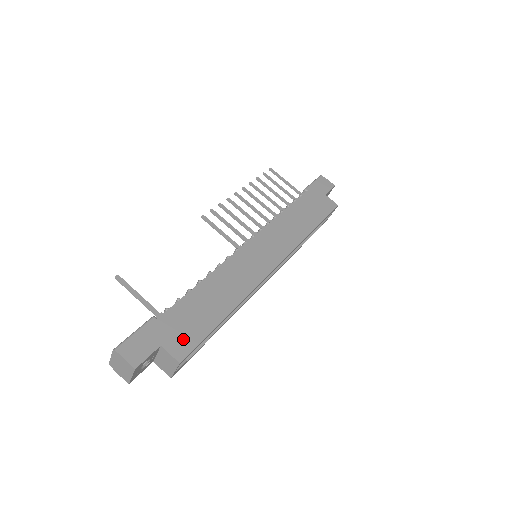
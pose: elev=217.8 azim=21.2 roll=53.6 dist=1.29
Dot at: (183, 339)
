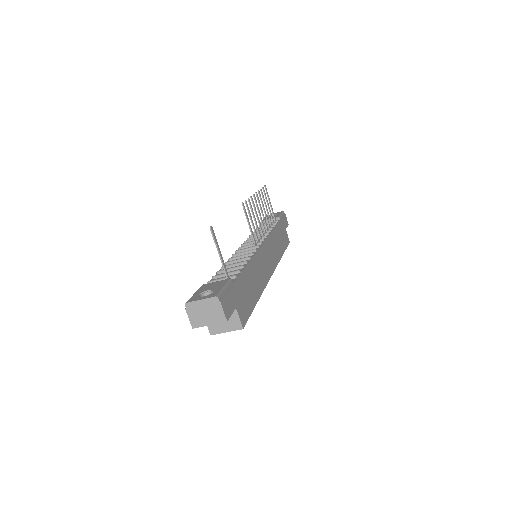
Dot at: (244, 309)
